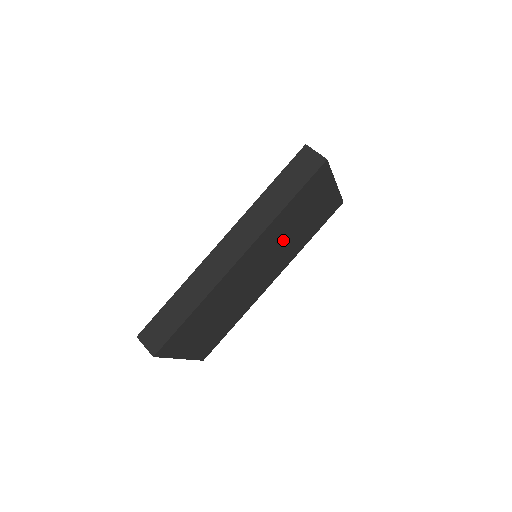
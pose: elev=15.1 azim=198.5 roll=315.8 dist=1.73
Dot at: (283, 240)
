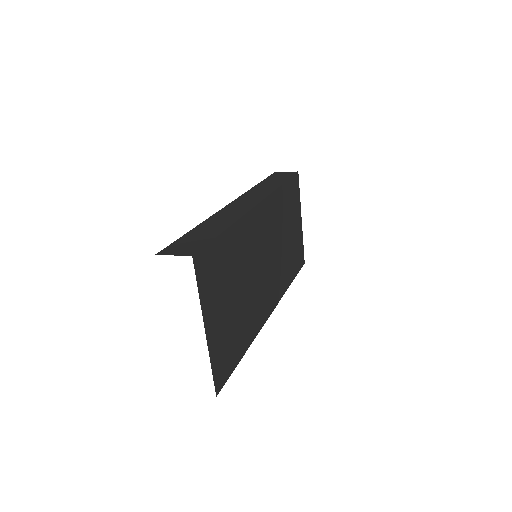
Dot at: (279, 240)
